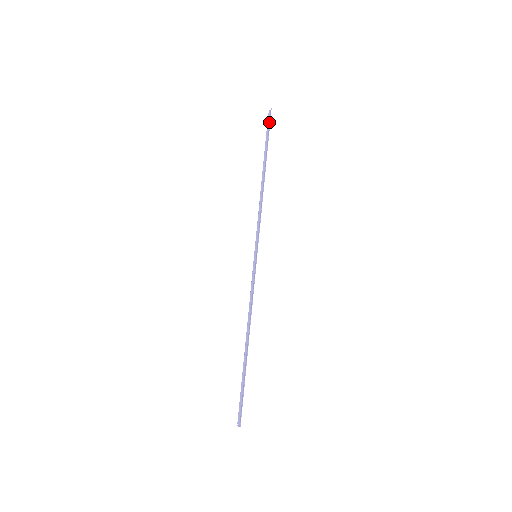
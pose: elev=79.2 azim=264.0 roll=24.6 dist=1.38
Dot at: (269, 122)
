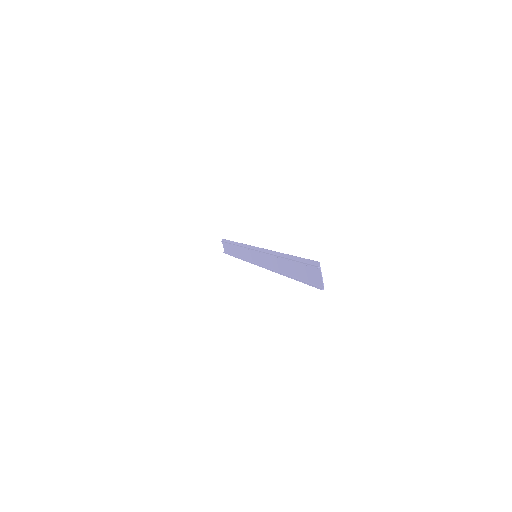
Dot at: (224, 241)
